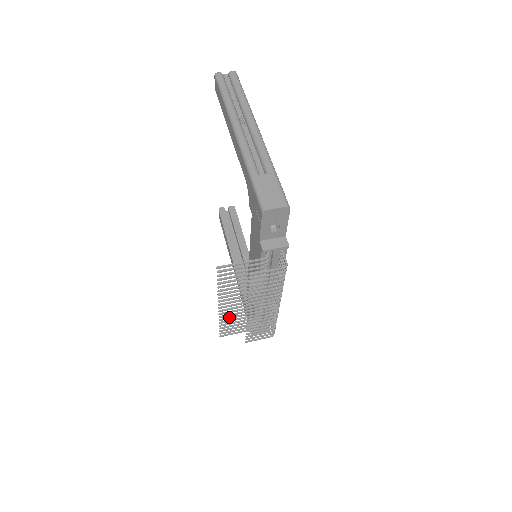
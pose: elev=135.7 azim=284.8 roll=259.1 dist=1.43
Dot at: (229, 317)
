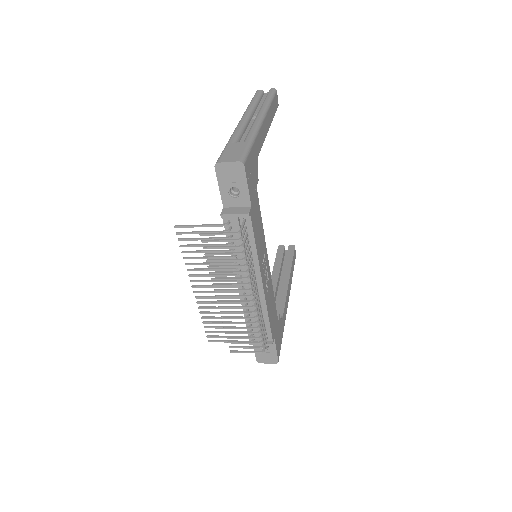
Dot at: occluded
